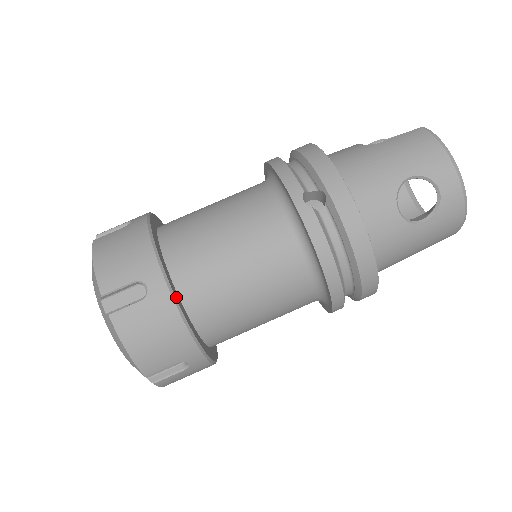
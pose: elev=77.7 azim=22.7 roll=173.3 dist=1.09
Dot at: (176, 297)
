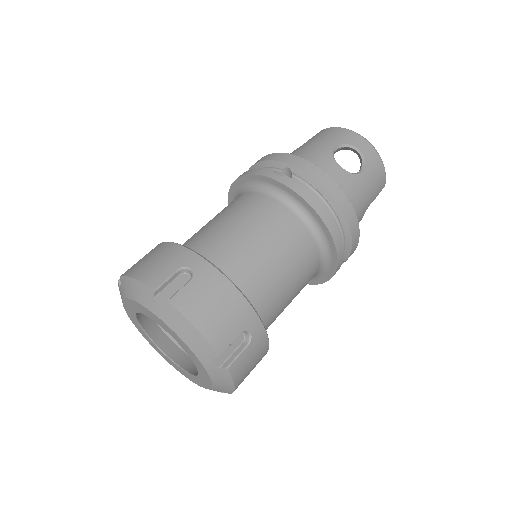
Dot at: (218, 270)
